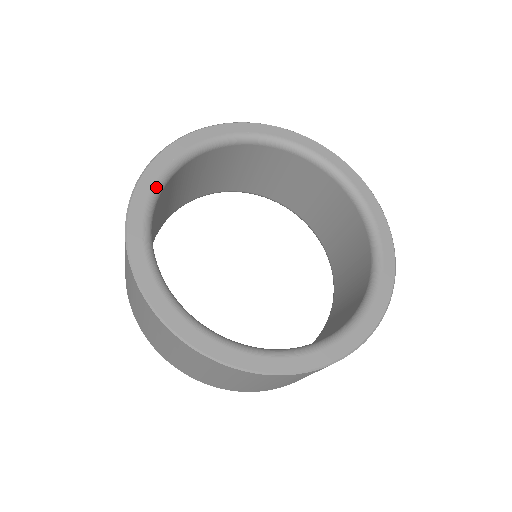
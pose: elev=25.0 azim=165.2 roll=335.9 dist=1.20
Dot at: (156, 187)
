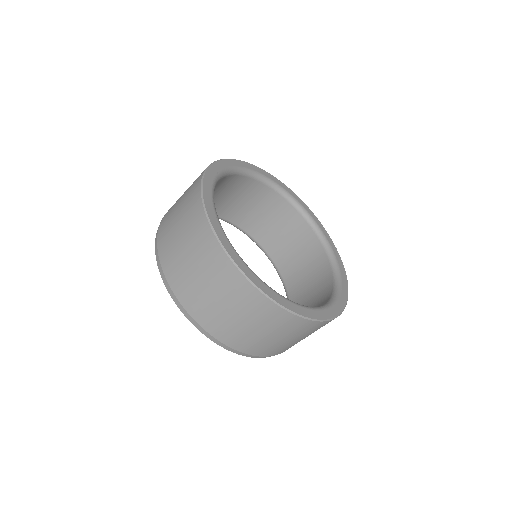
Dot at: occluded
